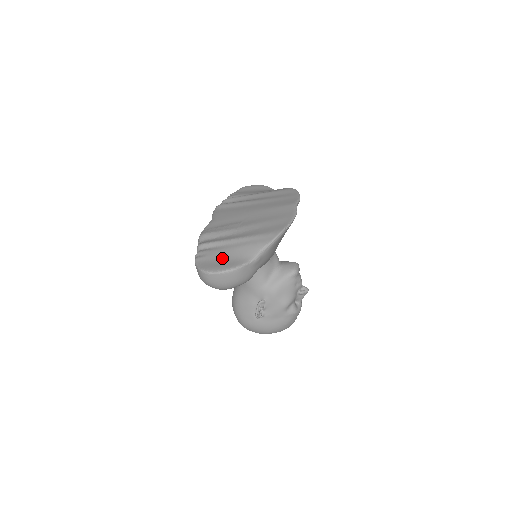
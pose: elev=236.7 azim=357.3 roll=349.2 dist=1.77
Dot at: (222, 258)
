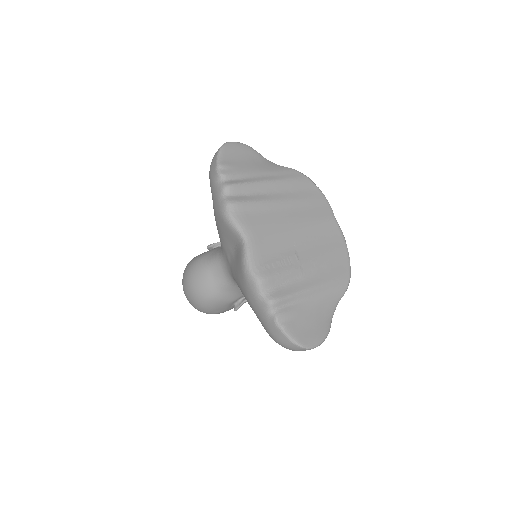
Dot at: (310, 321)
